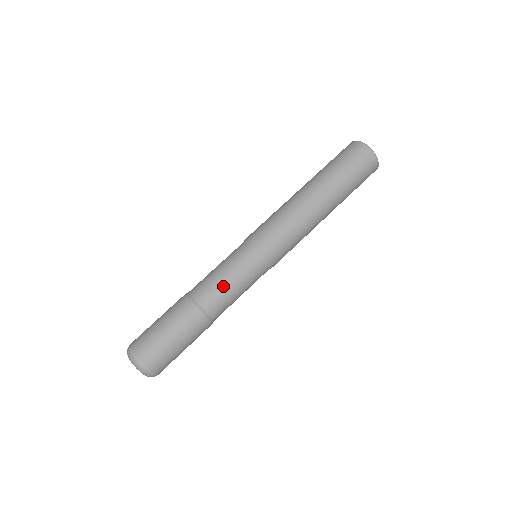
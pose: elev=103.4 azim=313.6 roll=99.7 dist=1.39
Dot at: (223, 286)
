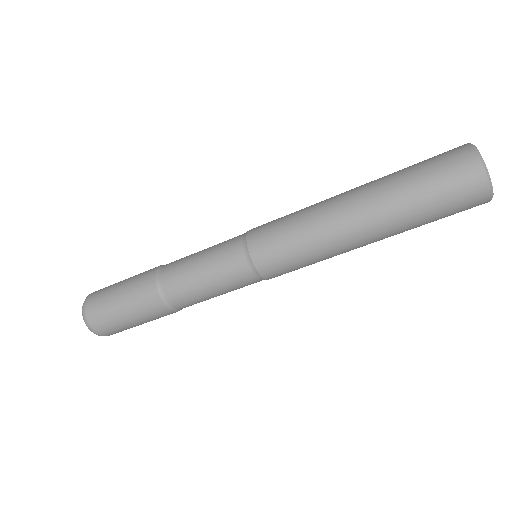
Dot at: (193, 278)
